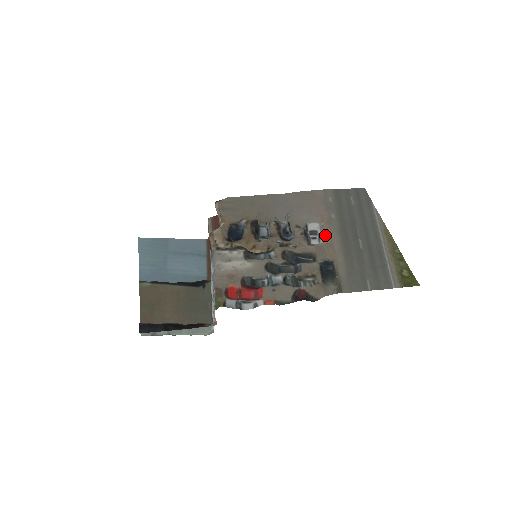
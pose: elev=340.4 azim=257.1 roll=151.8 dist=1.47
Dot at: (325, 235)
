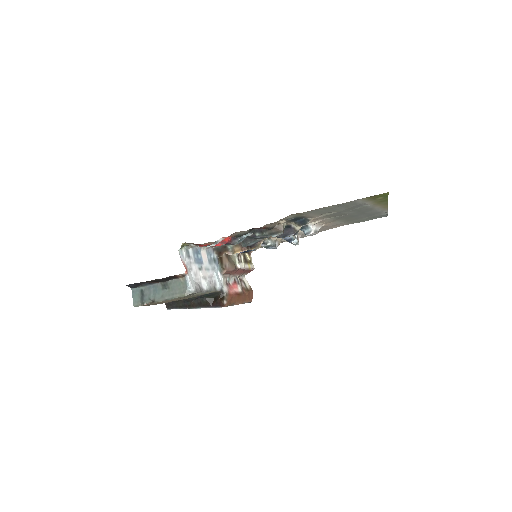
Dot at: (317, 223)
